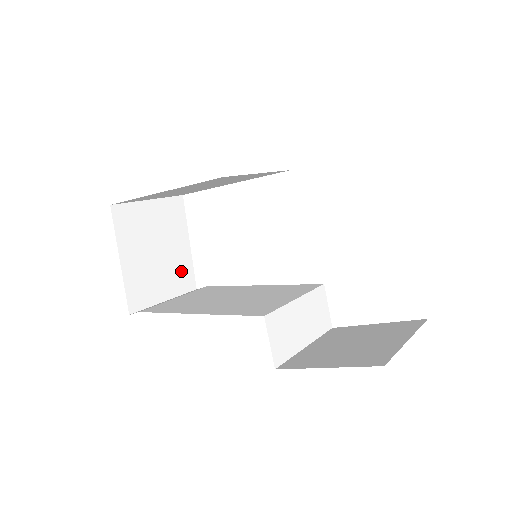
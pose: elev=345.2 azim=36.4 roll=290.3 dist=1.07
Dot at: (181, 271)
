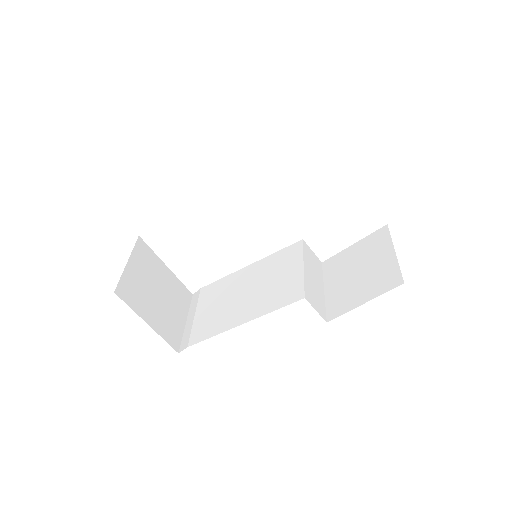
Dot at: (177, 292)
